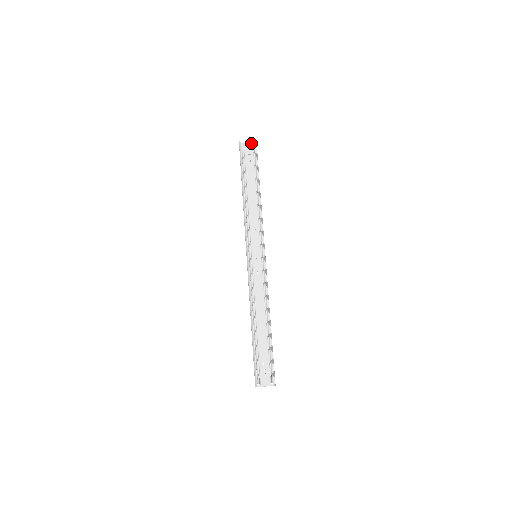
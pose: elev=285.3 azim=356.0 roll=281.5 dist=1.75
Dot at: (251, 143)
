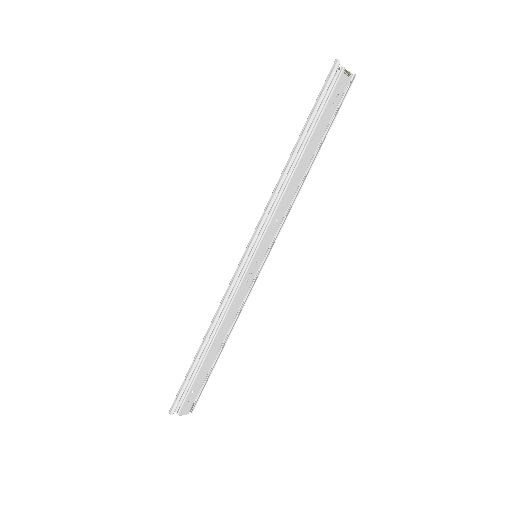
Dot at: occluded
